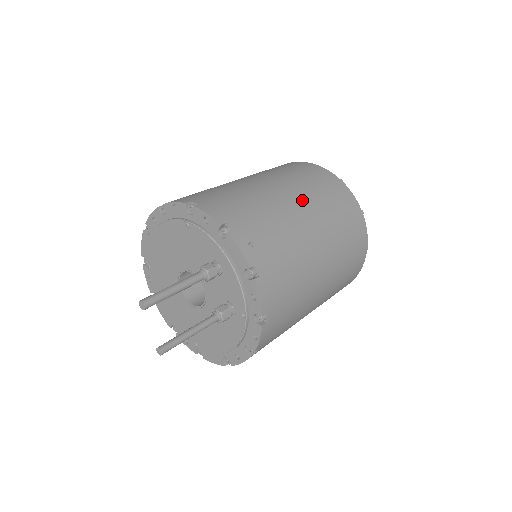
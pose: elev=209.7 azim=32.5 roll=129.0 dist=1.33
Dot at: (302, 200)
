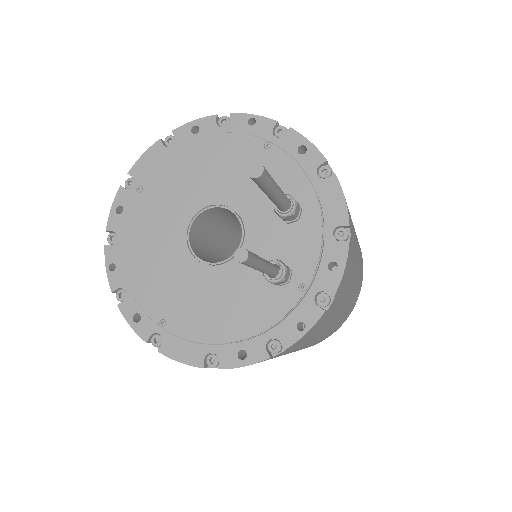
Dot at: occluded
